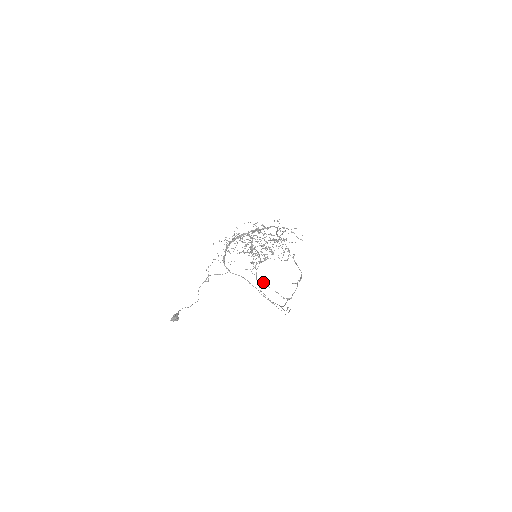
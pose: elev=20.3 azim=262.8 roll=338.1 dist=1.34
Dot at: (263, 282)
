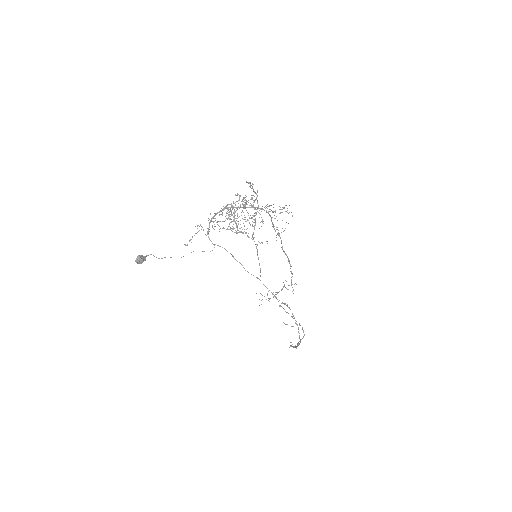
Dot at: occluded
